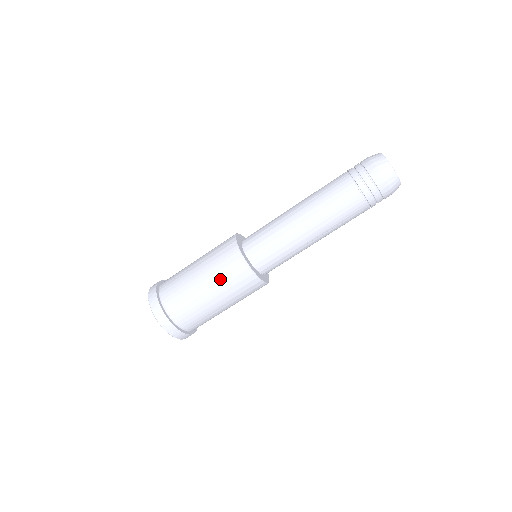
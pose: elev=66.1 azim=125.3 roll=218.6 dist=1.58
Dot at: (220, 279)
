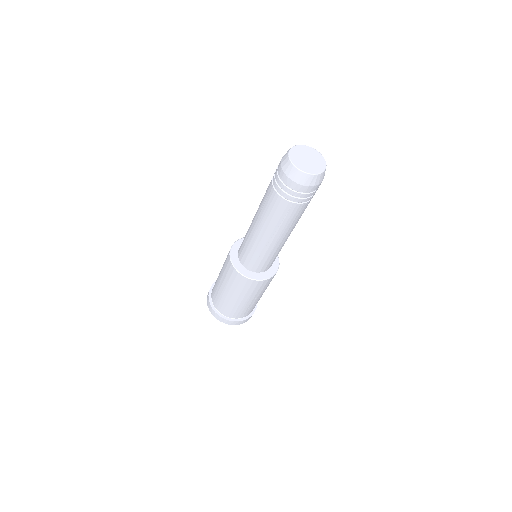
Dot at: (225, 278)
